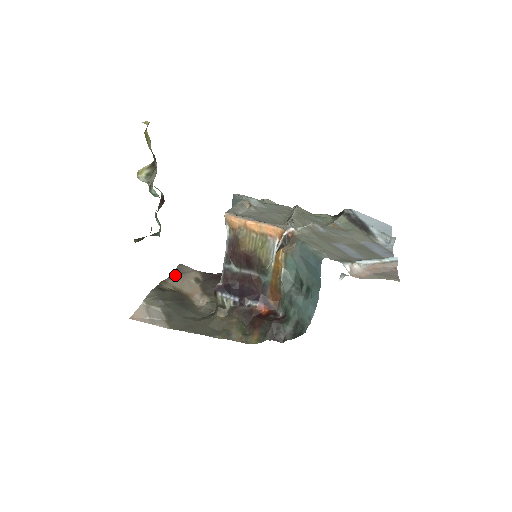
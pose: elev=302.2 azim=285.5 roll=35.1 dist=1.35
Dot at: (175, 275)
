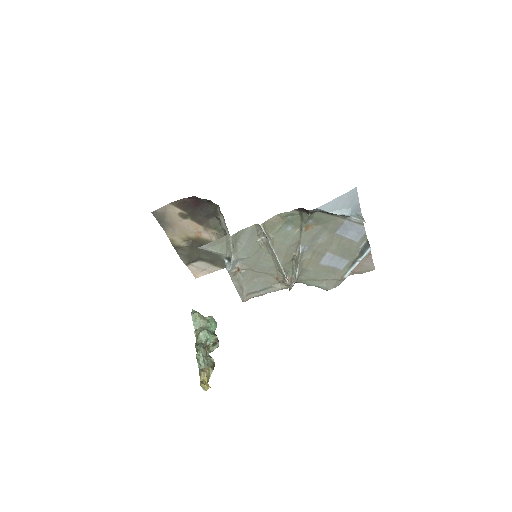
Dot at: (165, 226)
